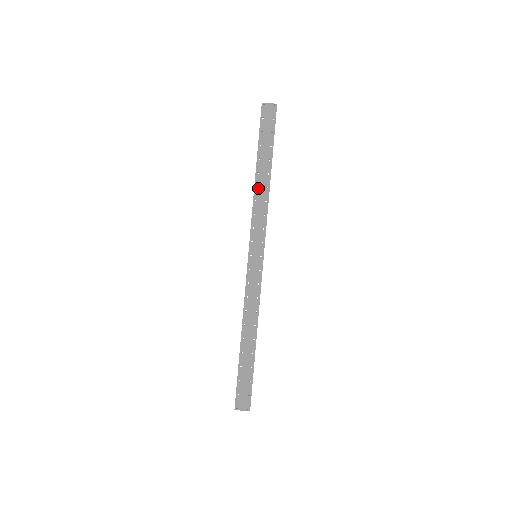
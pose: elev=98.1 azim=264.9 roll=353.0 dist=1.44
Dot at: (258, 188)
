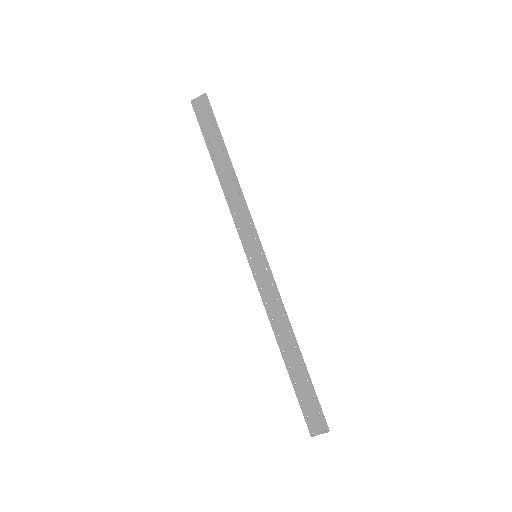
Dot at: (225, 185)
